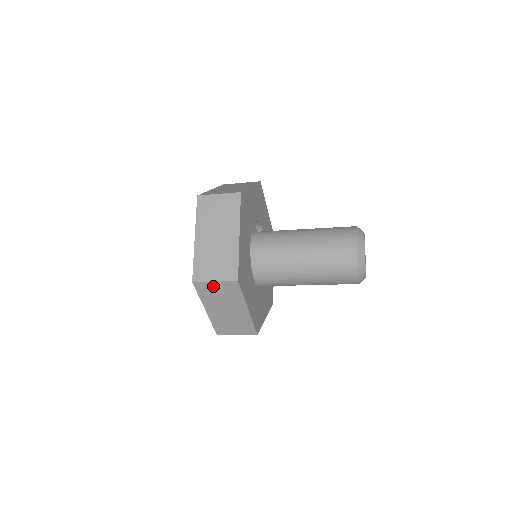
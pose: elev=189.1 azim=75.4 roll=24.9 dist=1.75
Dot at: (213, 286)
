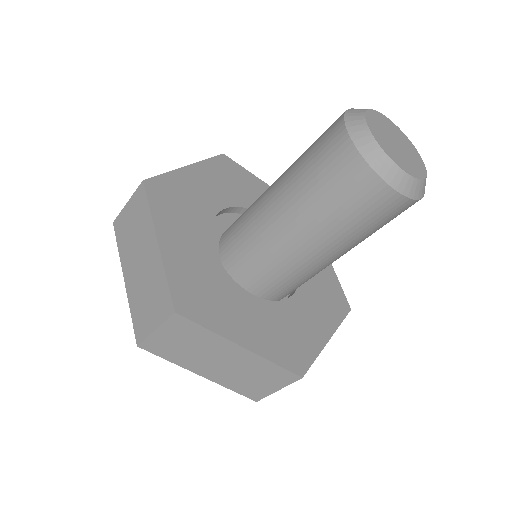
Dot at: (163, 338)
